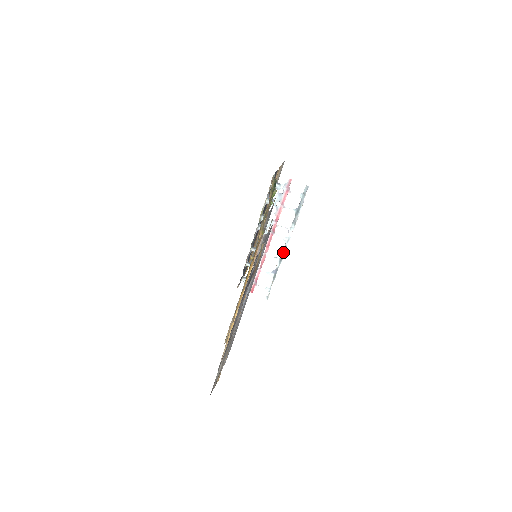
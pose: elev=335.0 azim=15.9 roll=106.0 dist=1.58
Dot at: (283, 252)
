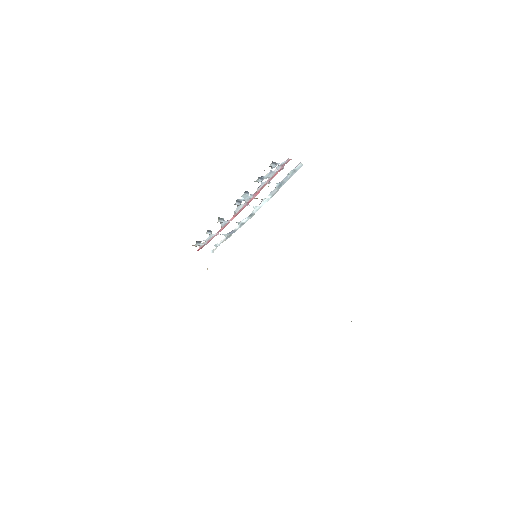
Dot at: (248, 218)
